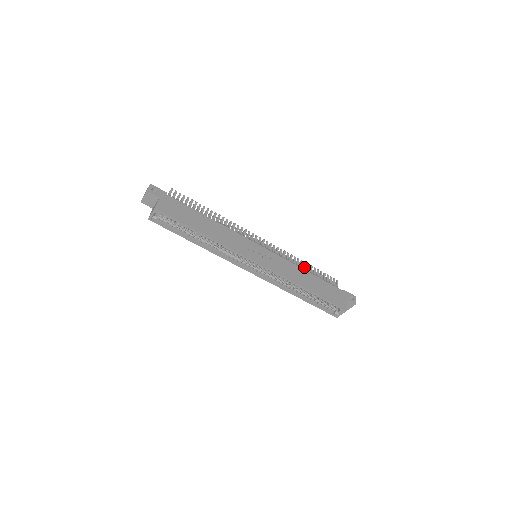
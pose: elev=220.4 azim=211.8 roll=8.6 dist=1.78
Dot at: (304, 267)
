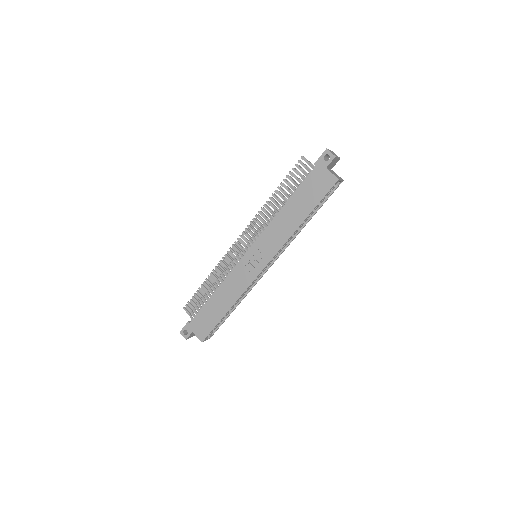
Dot at: (277, 200)
